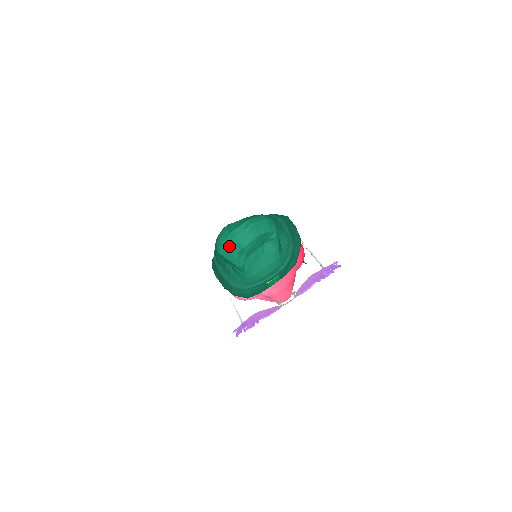
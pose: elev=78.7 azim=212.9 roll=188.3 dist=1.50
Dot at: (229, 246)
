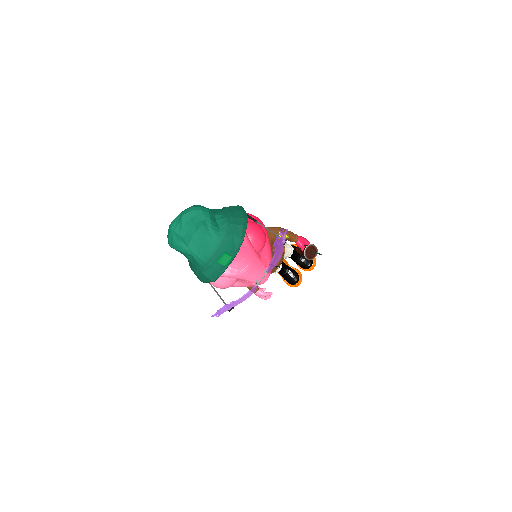
Dot at: (170, 237)
